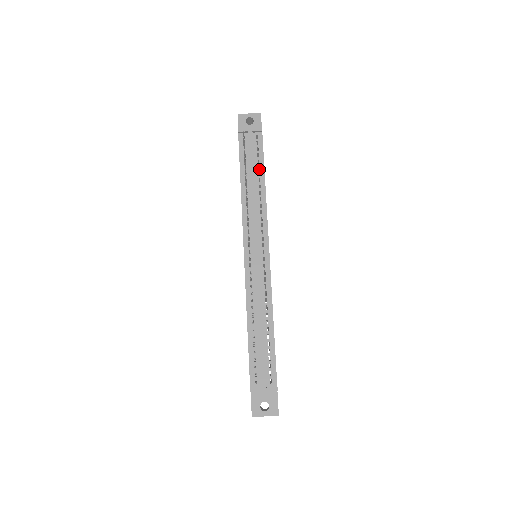
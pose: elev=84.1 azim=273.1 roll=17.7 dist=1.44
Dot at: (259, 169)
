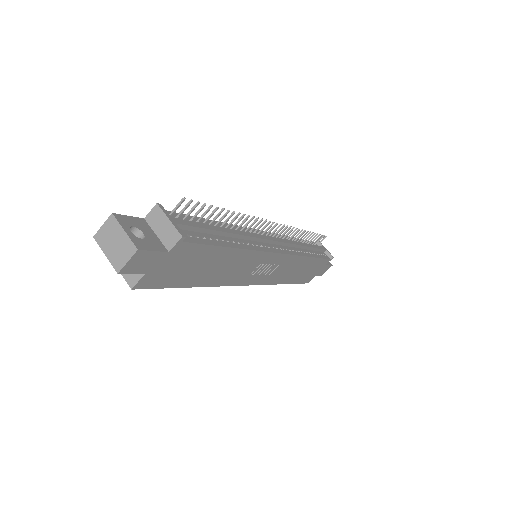
Dot at: (314, 253)
